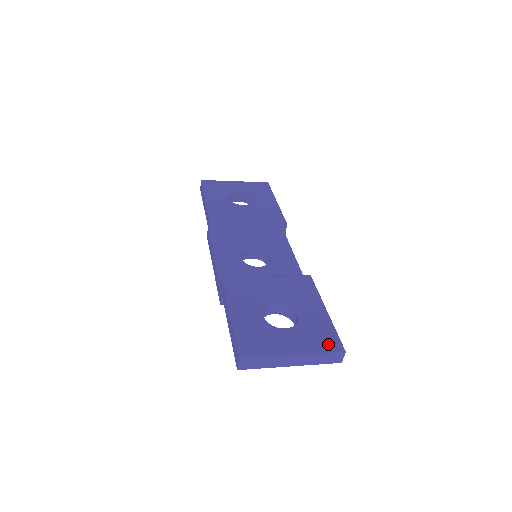
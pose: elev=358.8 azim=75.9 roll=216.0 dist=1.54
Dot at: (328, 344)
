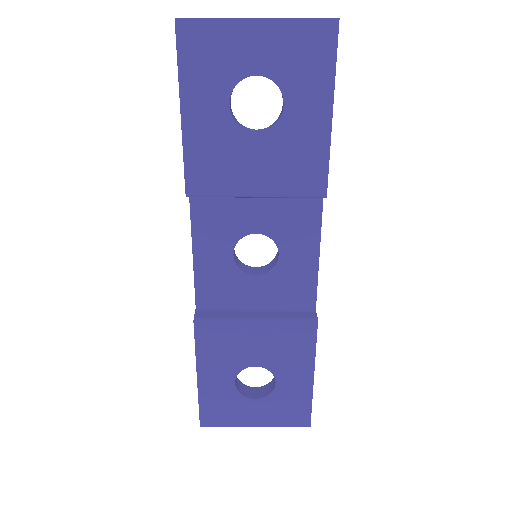
Dot at: (295, 419)
